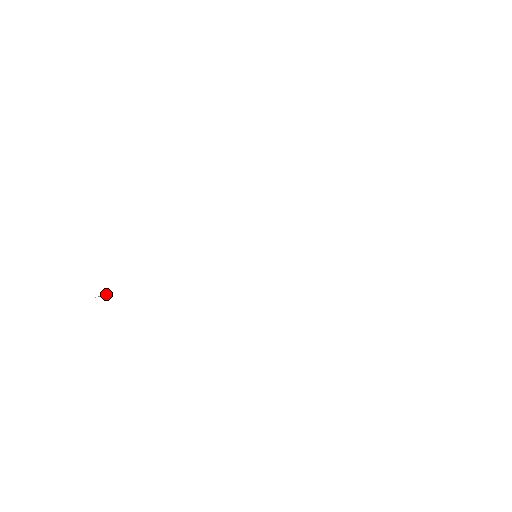
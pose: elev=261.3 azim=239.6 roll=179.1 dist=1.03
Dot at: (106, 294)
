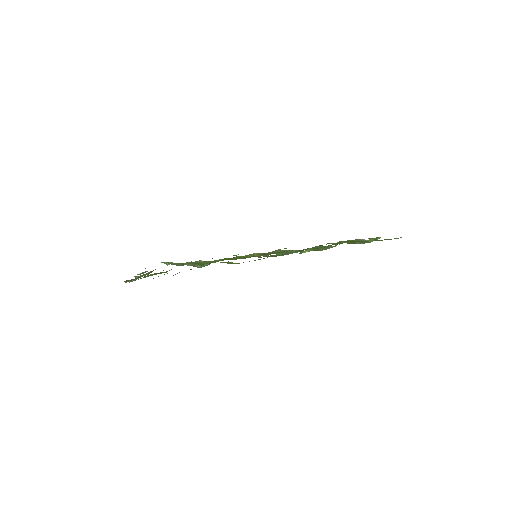
Dot at: occluded
